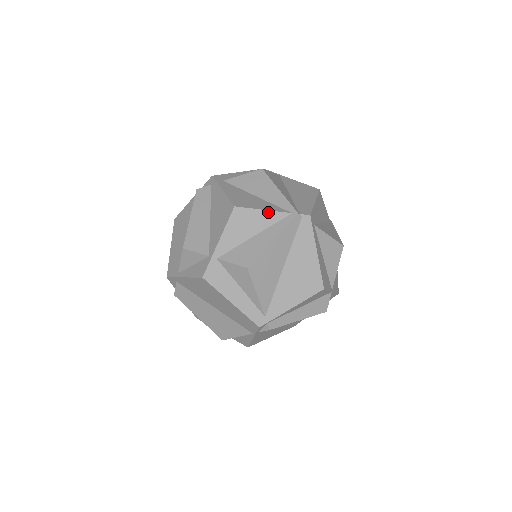
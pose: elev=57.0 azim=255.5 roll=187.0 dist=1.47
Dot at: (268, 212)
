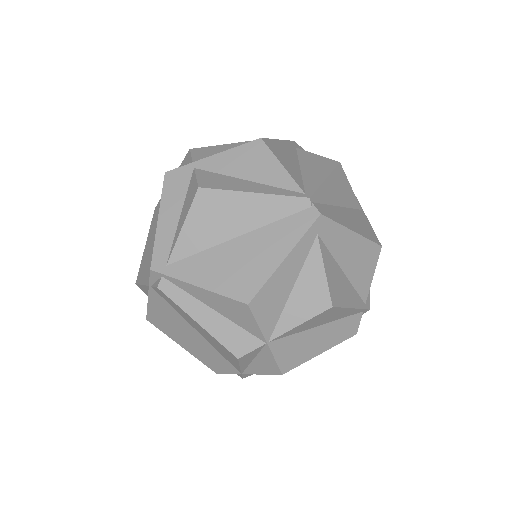
Dot at: (284, 171)
